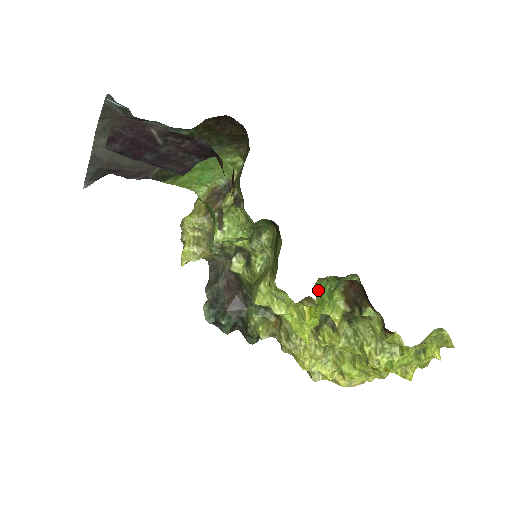
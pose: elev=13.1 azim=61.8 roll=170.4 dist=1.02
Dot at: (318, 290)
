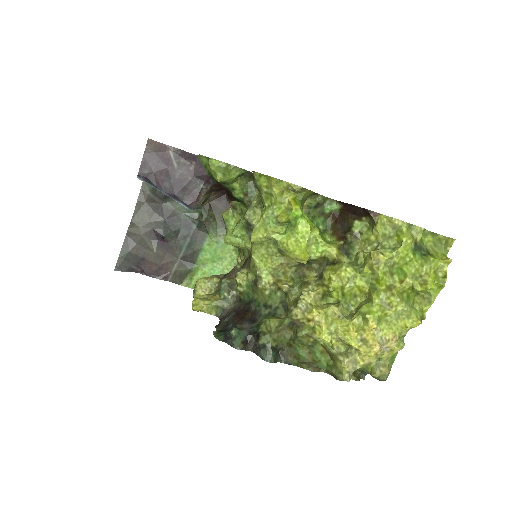
Dot at: occluded
